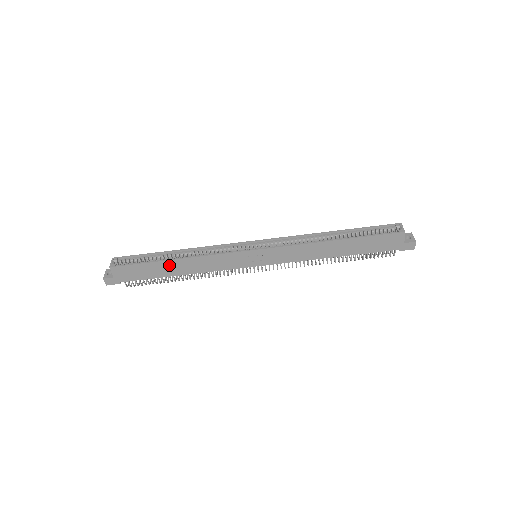
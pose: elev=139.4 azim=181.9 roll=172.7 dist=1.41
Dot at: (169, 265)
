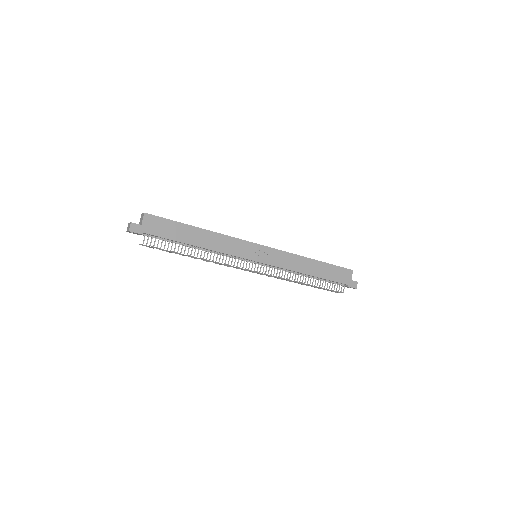
Dot at: (194, 232)
